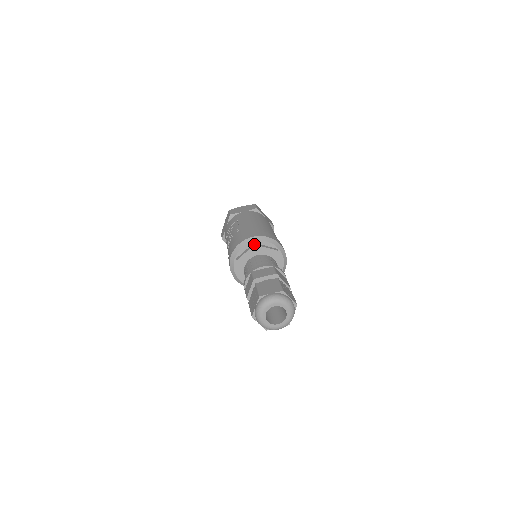
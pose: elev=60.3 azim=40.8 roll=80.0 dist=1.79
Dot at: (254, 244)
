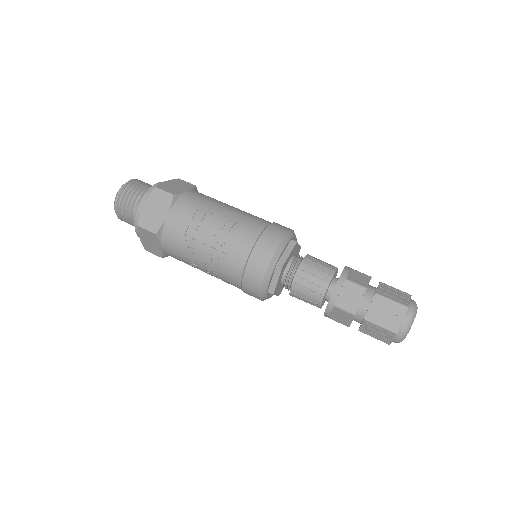
Dot at: occluded
